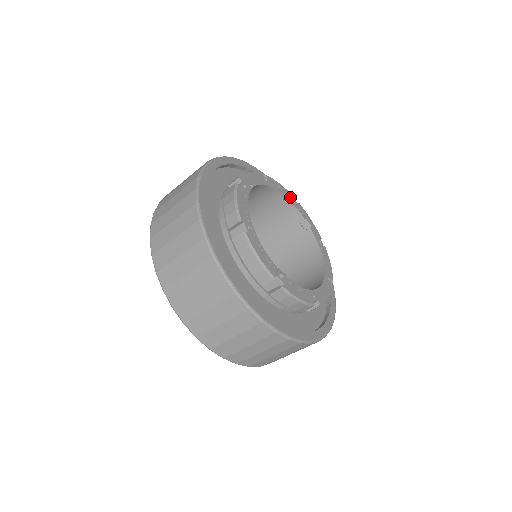
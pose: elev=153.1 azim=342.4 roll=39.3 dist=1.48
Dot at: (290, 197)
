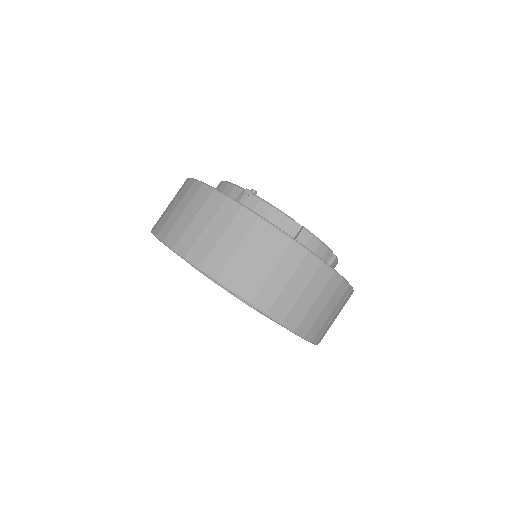
Dot at: occluded
